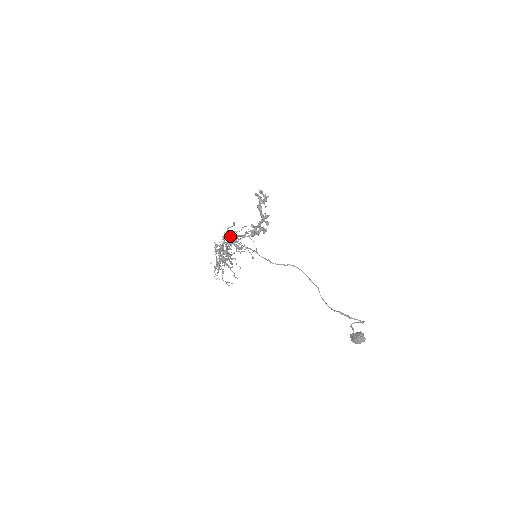
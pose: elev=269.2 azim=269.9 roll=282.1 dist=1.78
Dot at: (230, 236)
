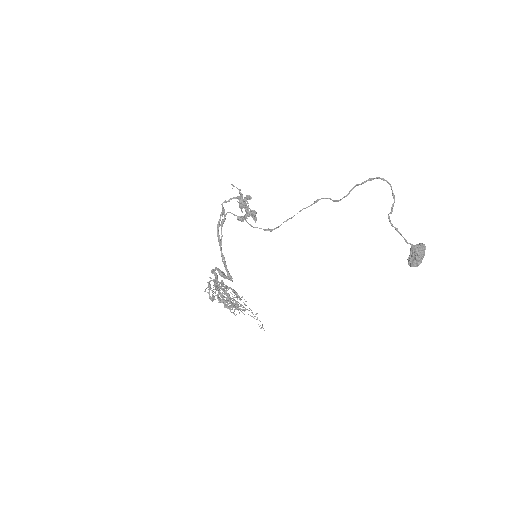
Dot at: occluded
